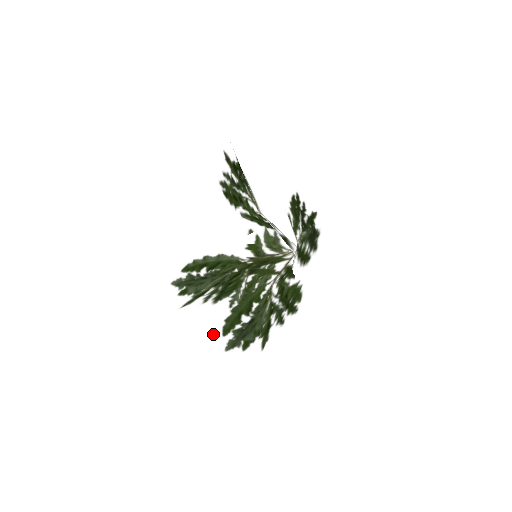
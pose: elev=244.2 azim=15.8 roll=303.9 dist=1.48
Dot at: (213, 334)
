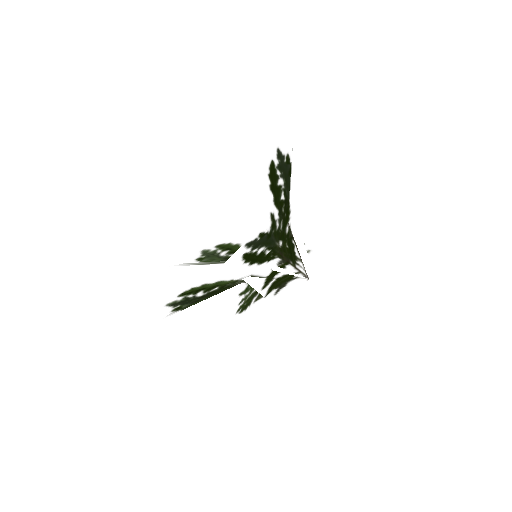
Dot at: (176, 292)
